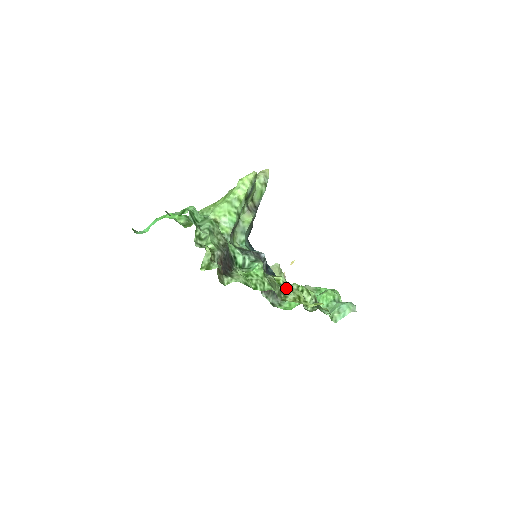
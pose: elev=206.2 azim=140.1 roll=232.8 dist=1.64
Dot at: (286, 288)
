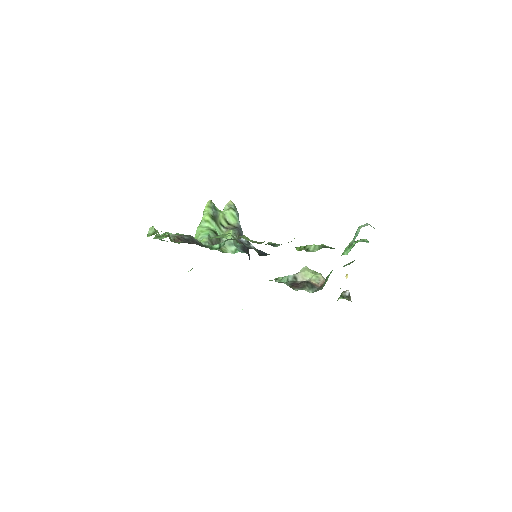
Dot at: (274, 245)
